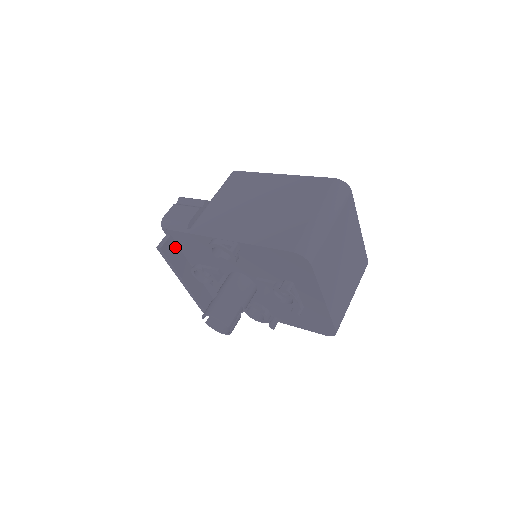
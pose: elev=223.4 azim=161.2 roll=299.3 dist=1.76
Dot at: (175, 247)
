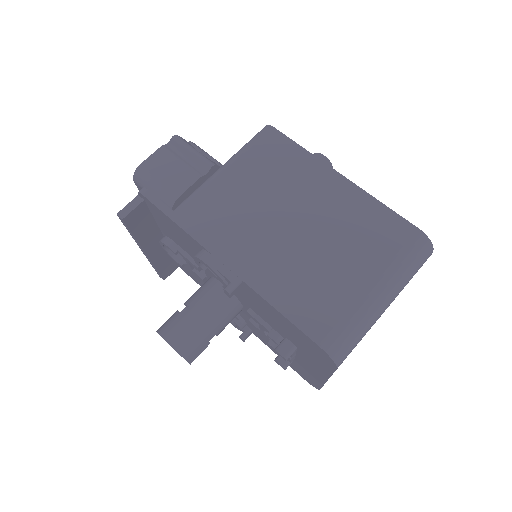
Dot at: (146, 214)
